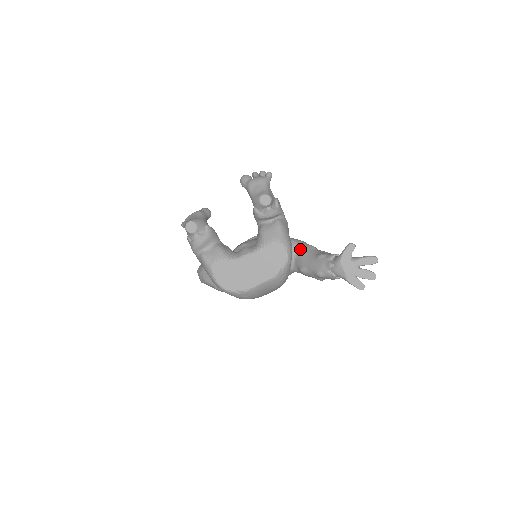
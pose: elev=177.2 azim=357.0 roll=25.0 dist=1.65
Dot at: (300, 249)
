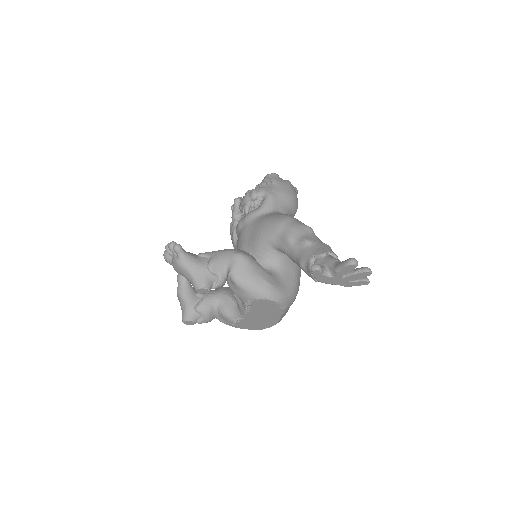
Dot at: (280, 249)
